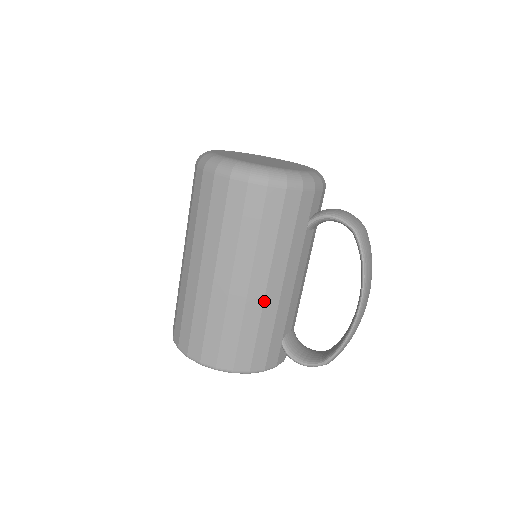
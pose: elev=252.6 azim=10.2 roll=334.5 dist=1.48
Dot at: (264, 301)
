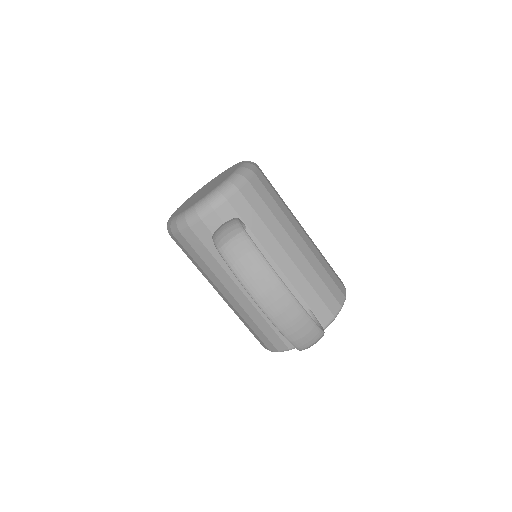
Dot at: (240, 305)
